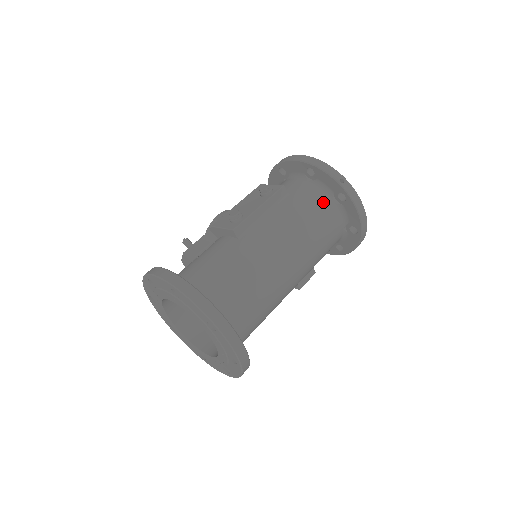
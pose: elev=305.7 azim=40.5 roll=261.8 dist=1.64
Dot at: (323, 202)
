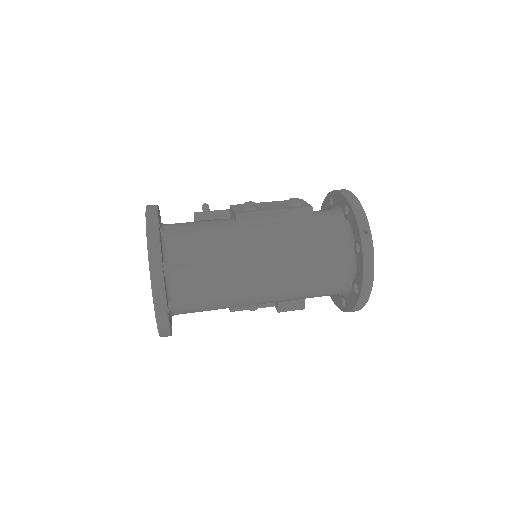
Dot at: (338, 242)
